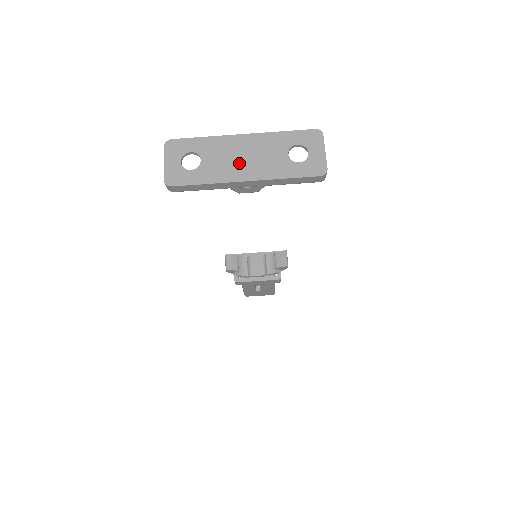
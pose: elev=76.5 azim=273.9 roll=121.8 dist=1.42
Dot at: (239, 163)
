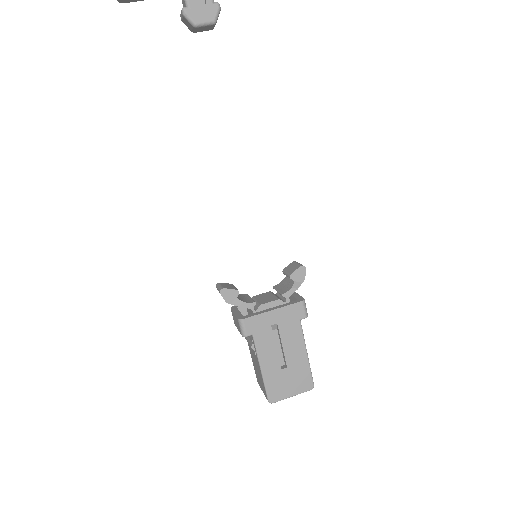
Dot at: out of frame
